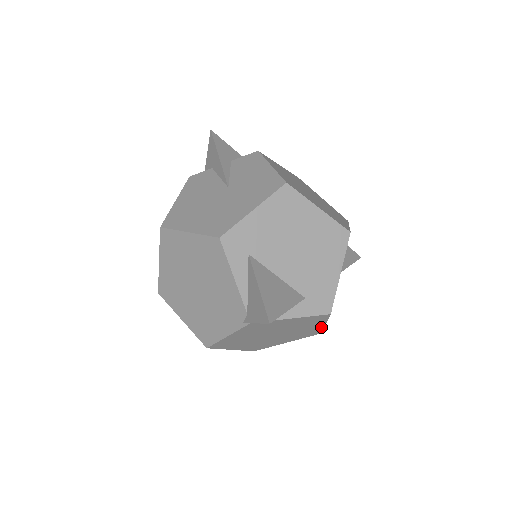
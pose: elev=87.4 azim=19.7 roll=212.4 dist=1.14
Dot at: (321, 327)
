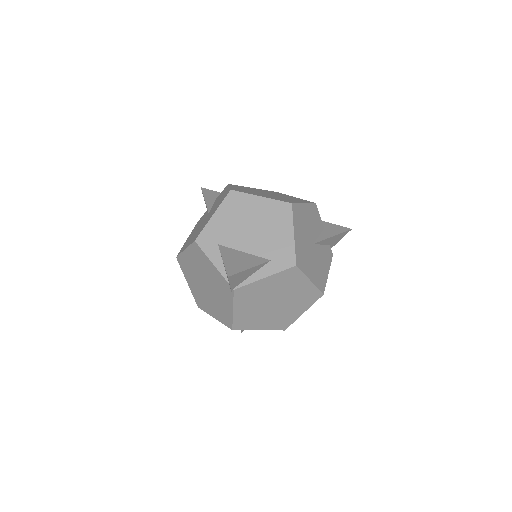
Dot at: (311, 285)
